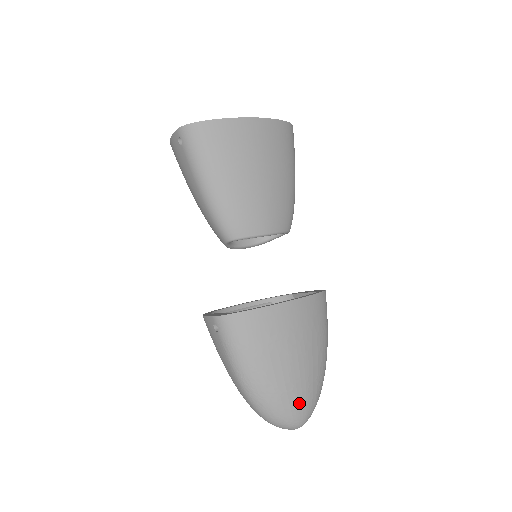
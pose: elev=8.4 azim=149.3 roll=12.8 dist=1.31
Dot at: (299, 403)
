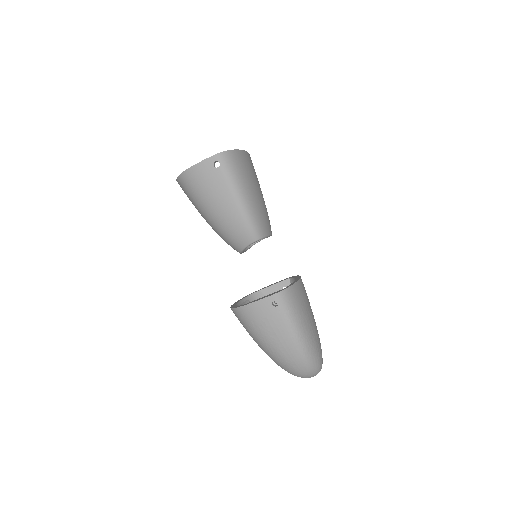
Dot at: (321, 350)
